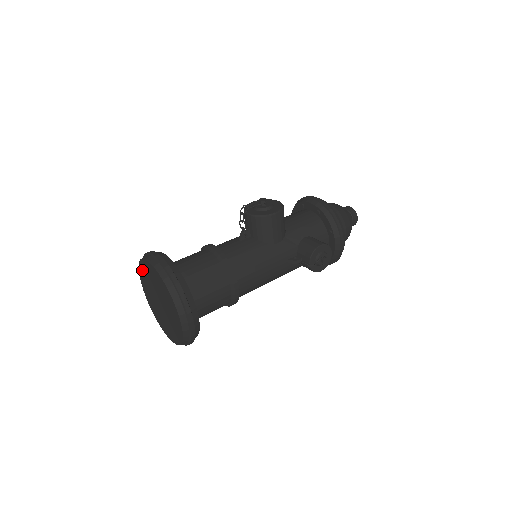
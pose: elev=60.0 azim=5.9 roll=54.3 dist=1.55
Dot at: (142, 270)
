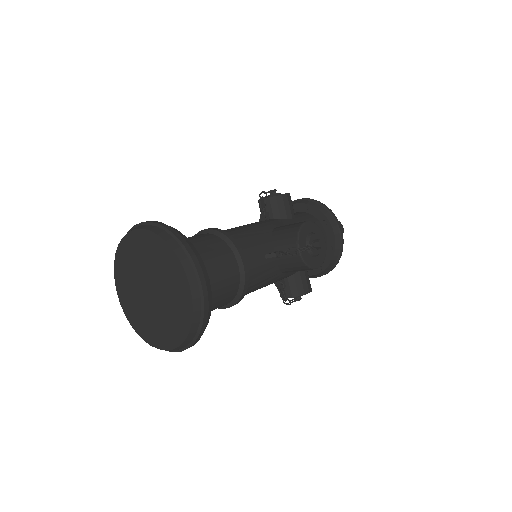
Dot at: (160, 248)
